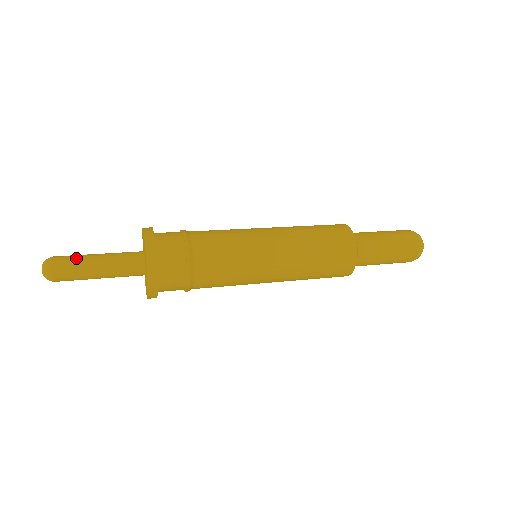
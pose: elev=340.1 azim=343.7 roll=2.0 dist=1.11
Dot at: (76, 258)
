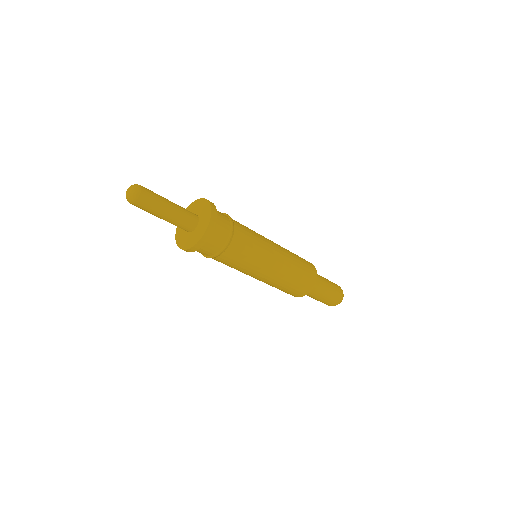
Dot at: (157, 194)
